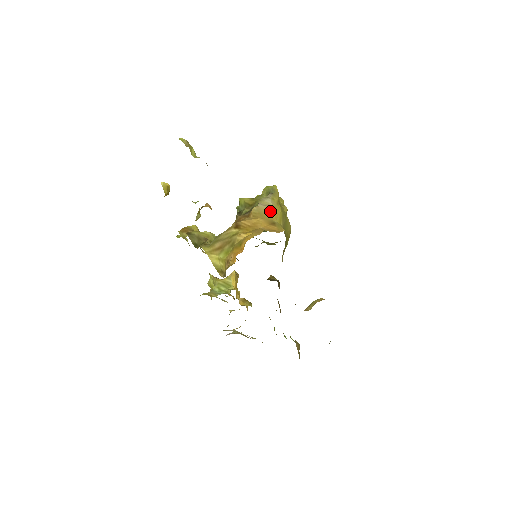
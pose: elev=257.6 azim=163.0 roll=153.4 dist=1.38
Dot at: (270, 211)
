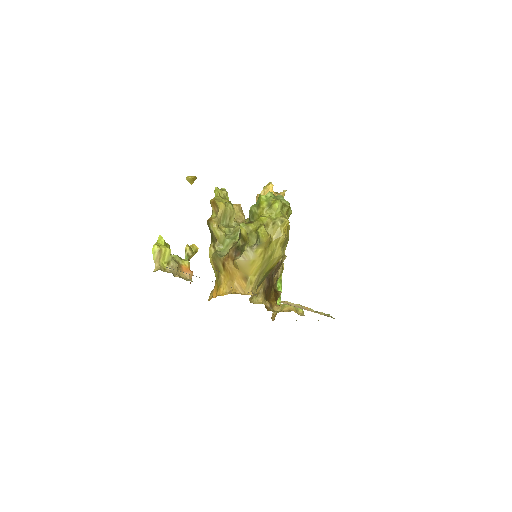
Dot at: (248, 266)
